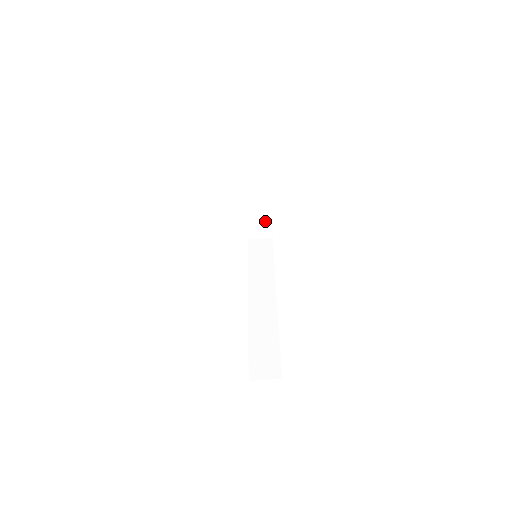
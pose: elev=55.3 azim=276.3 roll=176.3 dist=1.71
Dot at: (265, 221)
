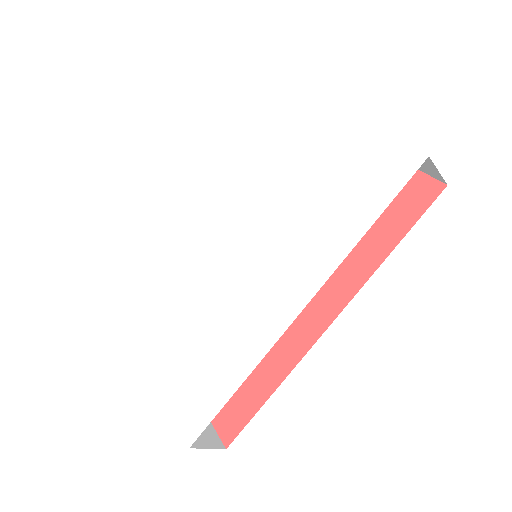
Dot at: occluded
